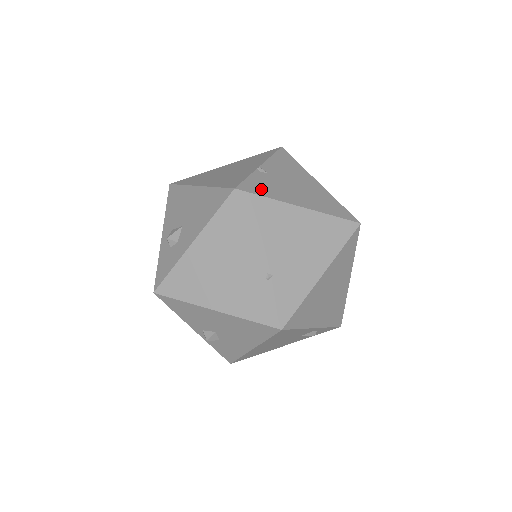
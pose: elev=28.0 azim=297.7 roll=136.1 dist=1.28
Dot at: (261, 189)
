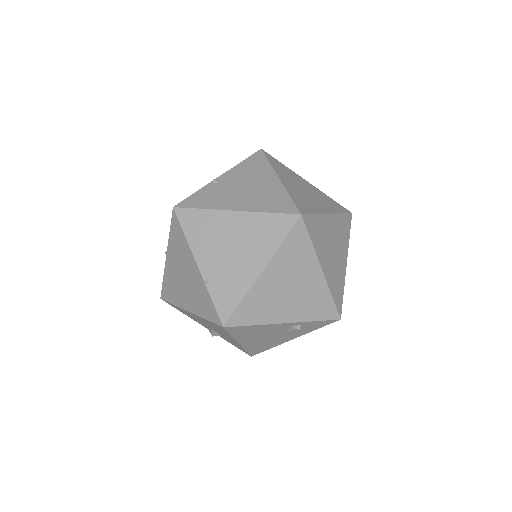
Dot at: (201, 202)
